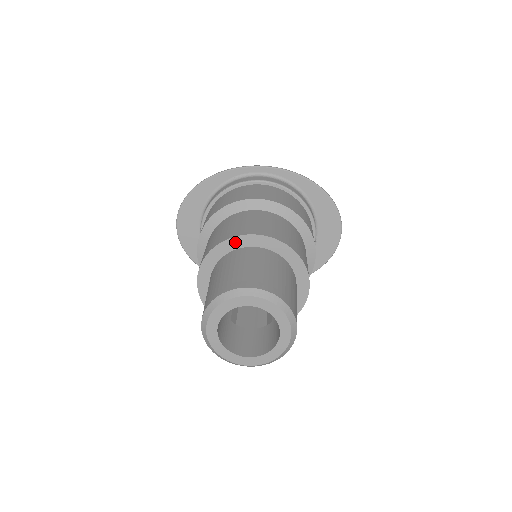
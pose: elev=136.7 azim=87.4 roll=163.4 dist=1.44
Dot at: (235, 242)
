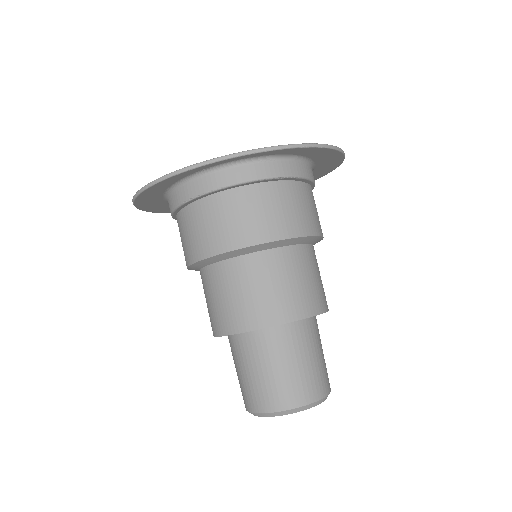
Dot at: occluded
